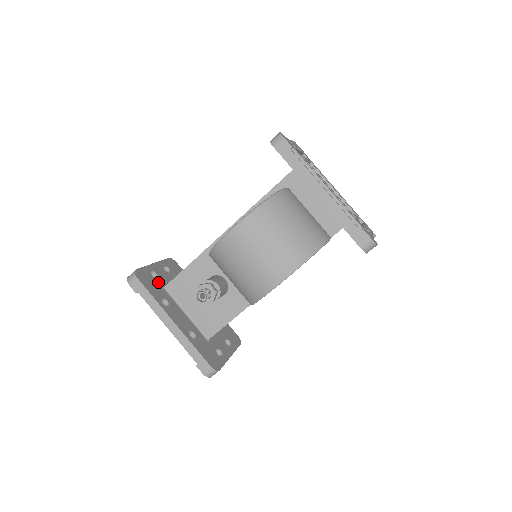
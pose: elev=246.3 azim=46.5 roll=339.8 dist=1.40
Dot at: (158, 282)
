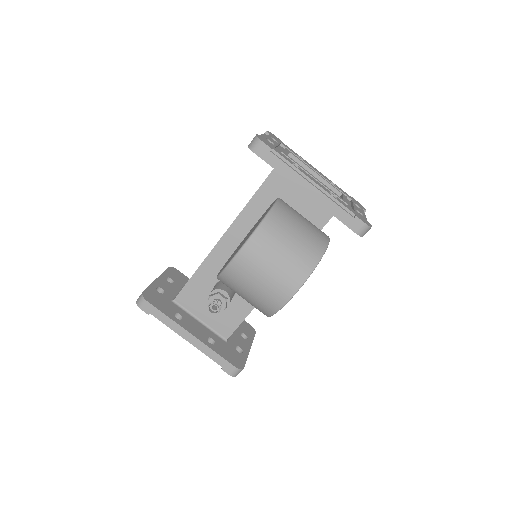
Dot at: (166, 297)
